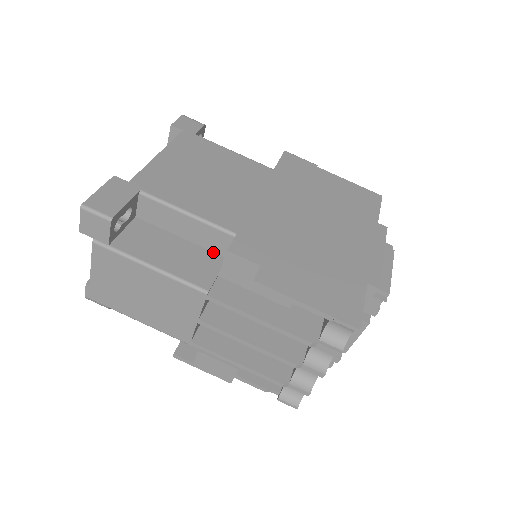
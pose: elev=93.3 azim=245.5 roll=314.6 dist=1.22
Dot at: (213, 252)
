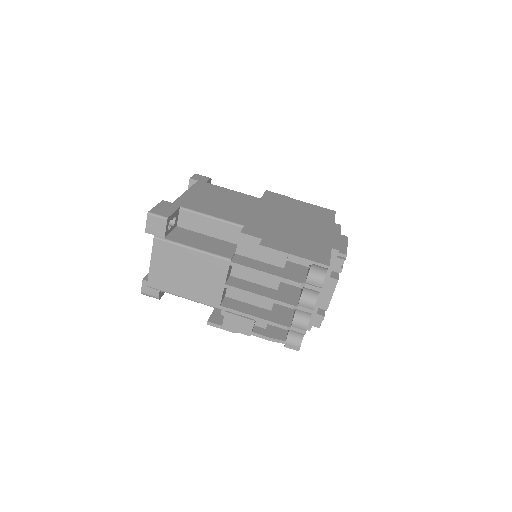
Dot at: (229, 242)
